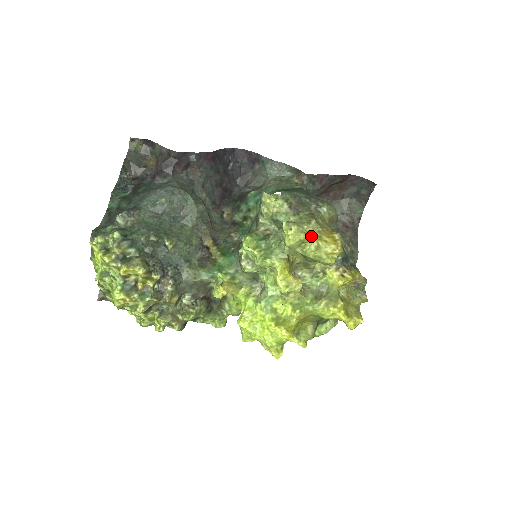
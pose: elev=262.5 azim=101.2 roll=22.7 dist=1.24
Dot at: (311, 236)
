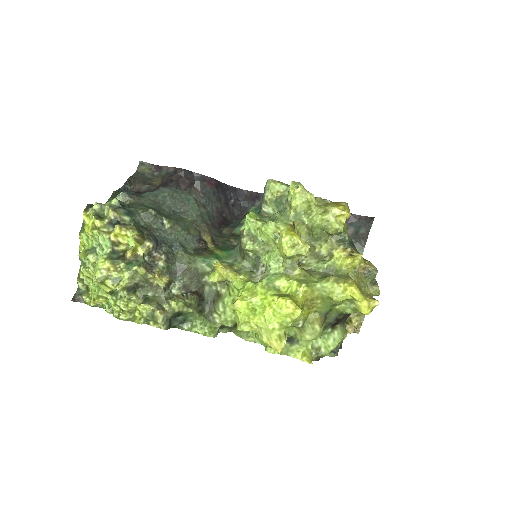
Dot at: (317, 205)
